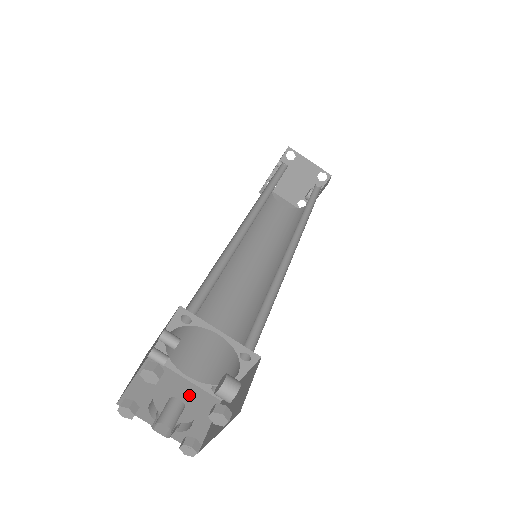
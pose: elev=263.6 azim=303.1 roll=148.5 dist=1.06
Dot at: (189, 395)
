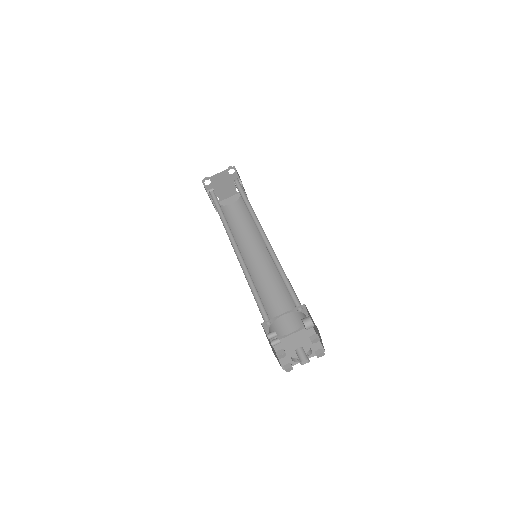
Dot at: (300, 338)
